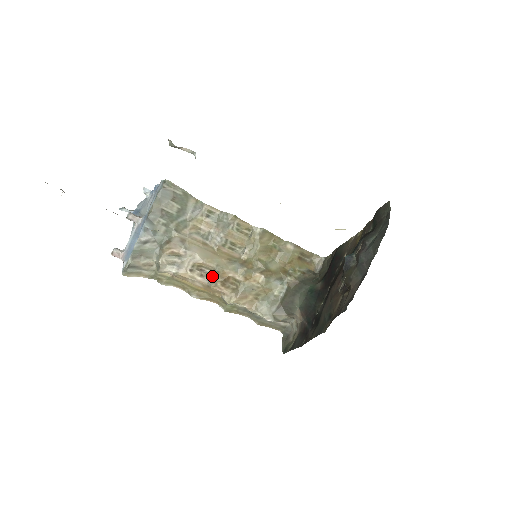
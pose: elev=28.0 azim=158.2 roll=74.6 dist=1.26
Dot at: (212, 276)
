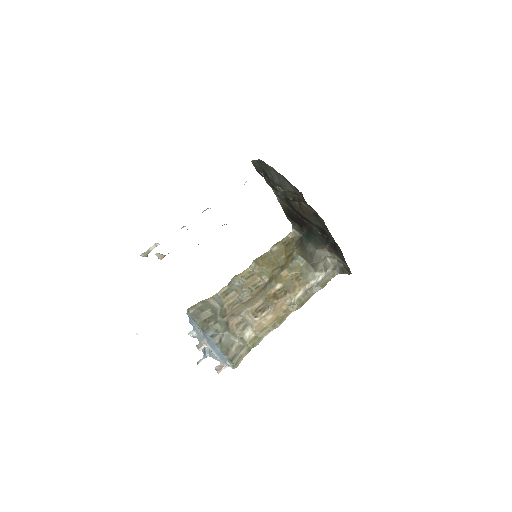
Dot at: (267, 304)
